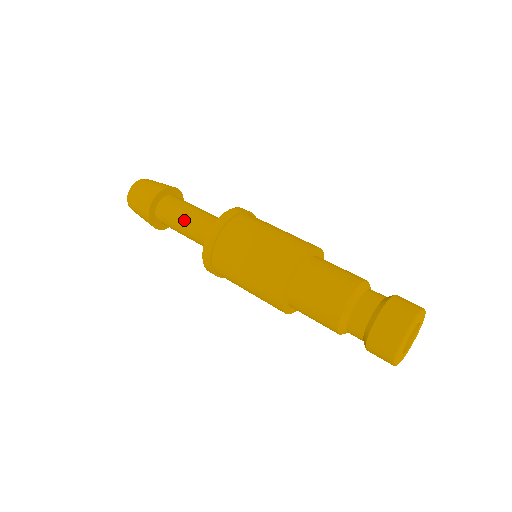
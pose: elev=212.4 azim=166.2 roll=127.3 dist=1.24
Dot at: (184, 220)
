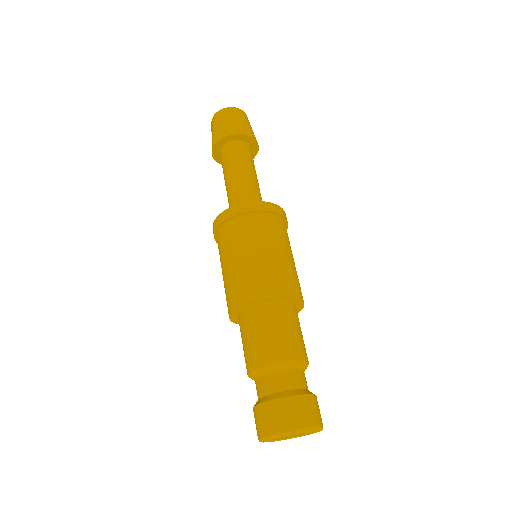
Dot at: (227, 181)
